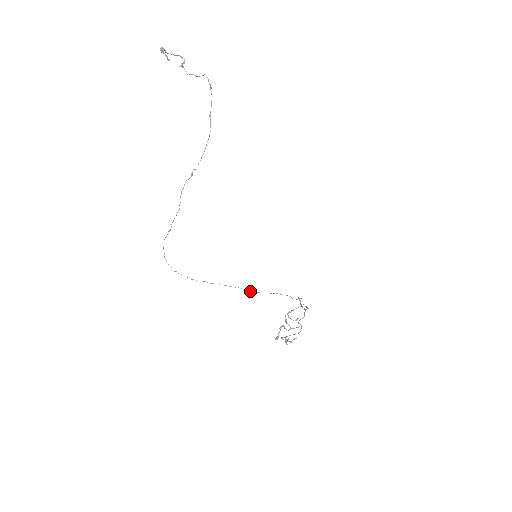
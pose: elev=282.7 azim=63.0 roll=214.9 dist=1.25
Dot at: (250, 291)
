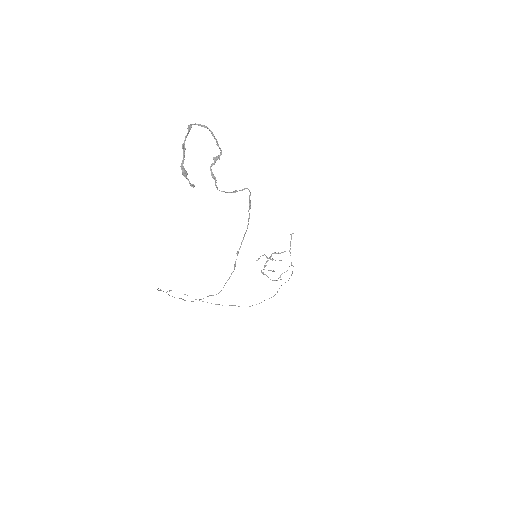
Dot at: (239, 306)
